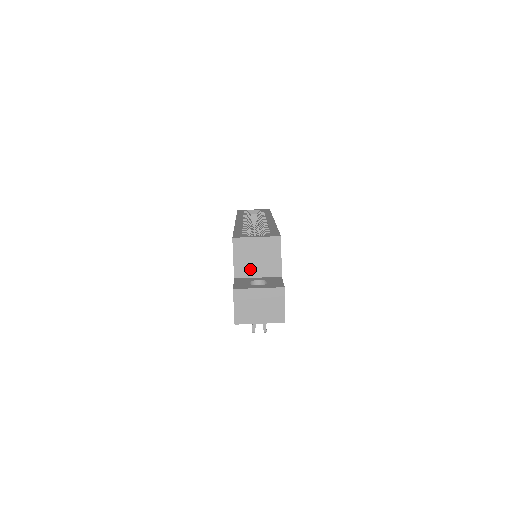
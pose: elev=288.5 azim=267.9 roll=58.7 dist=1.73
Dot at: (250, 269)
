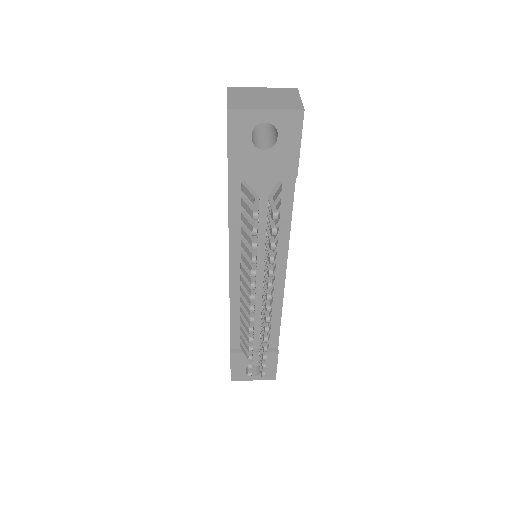
Dot at: occluded
